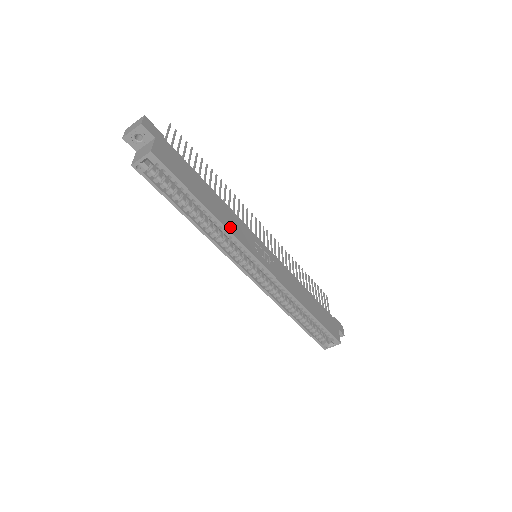
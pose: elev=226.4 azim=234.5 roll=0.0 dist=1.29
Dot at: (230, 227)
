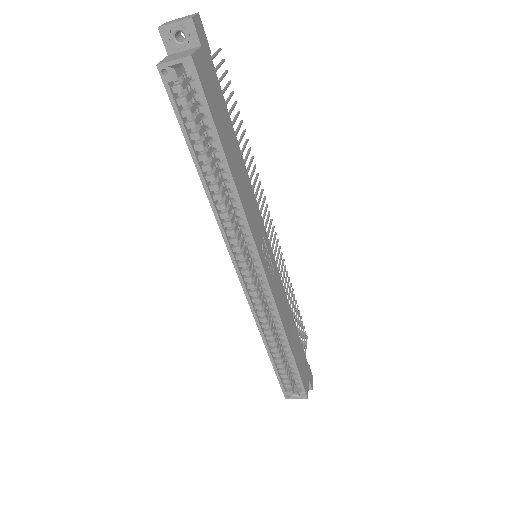
Dot at: (245, 205)
